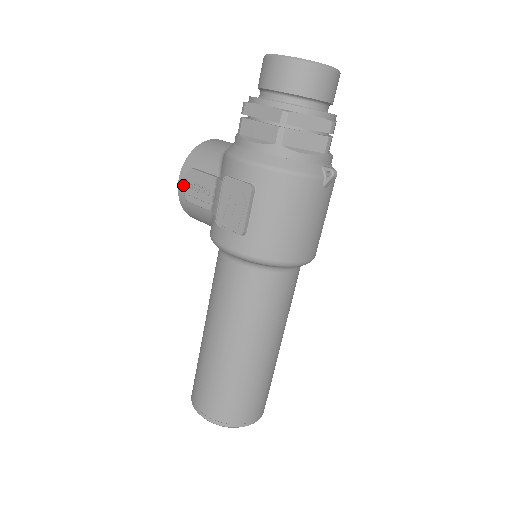
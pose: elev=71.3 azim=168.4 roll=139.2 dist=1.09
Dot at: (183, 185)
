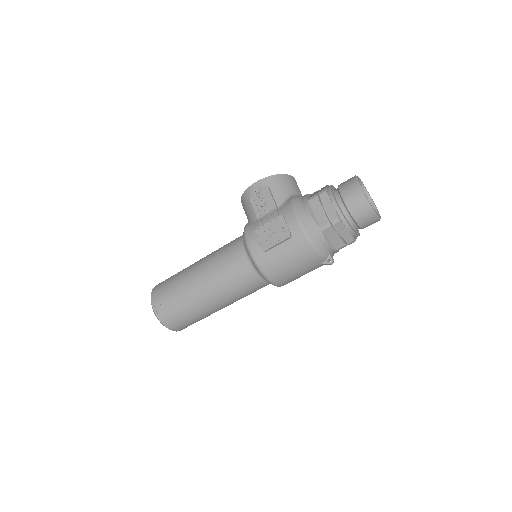
Dot at: (255, 188)
